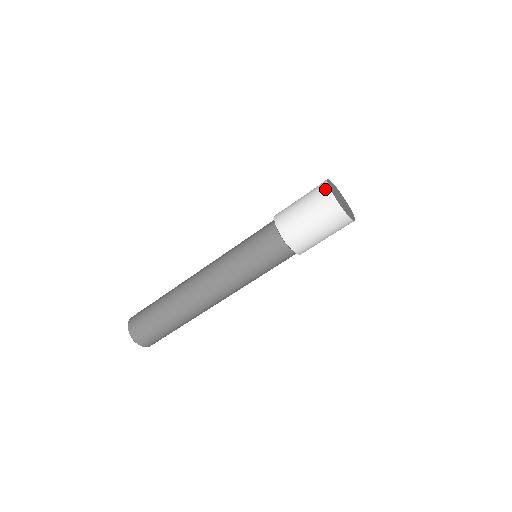
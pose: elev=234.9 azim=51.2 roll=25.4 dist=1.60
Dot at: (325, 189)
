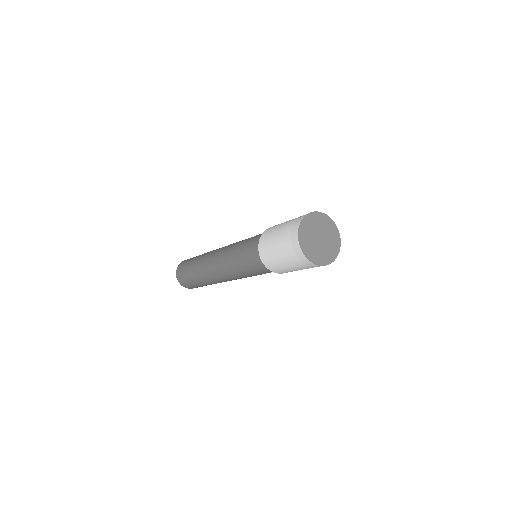
Dot at: (294, 237)
